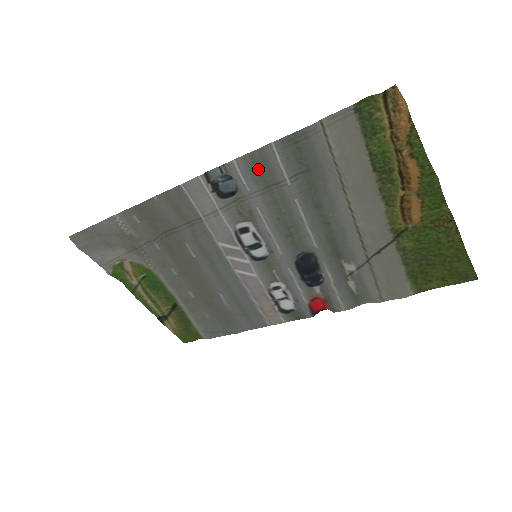
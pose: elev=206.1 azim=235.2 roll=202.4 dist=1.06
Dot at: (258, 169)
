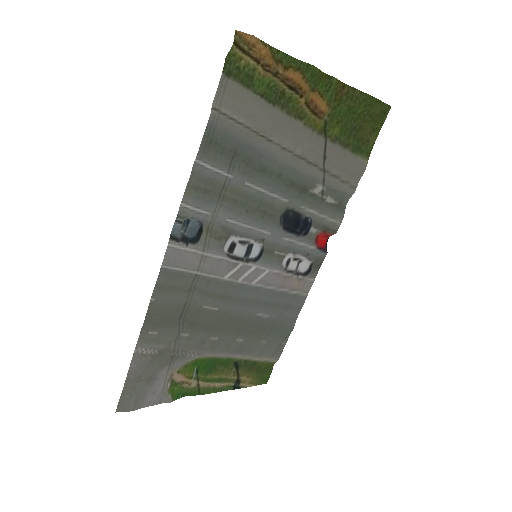
Dot at: (203, 191)
